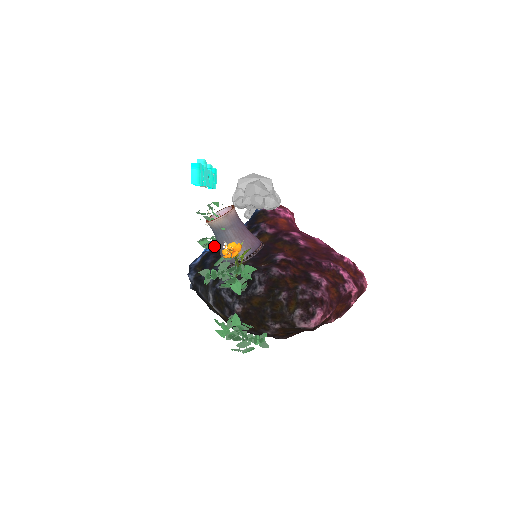
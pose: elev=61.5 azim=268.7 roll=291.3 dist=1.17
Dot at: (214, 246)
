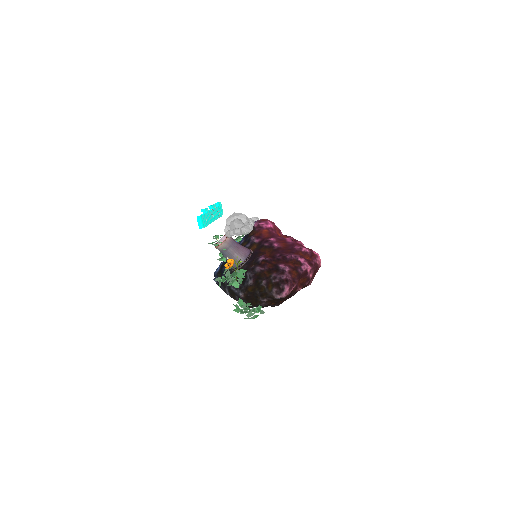
Dot at: (224, 259)
